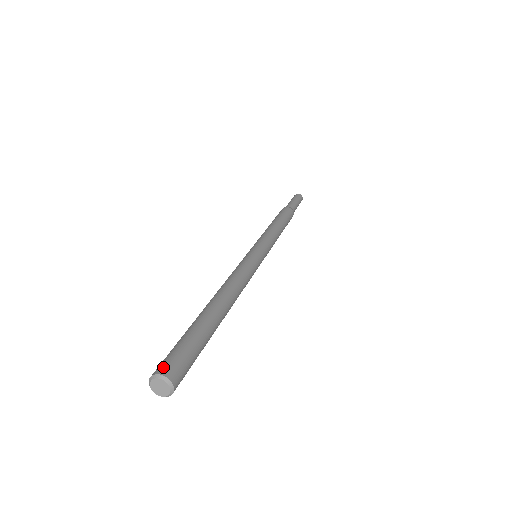
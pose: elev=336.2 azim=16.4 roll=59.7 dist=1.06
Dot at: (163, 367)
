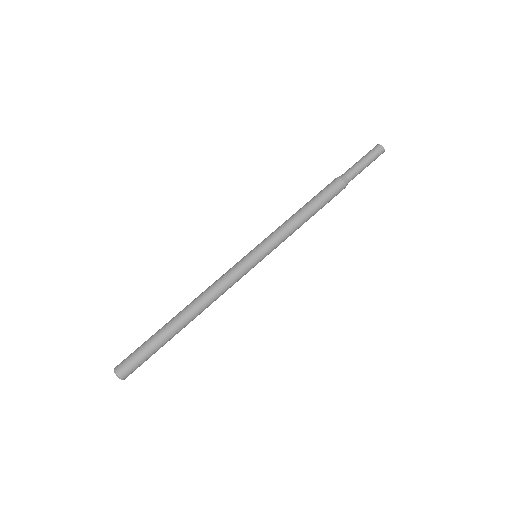
Dot at: (119, 365)
